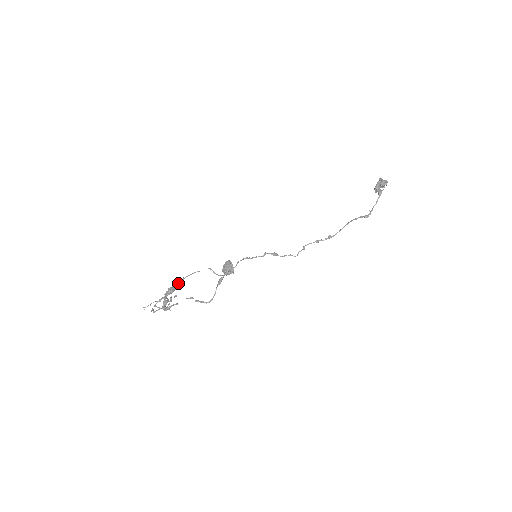
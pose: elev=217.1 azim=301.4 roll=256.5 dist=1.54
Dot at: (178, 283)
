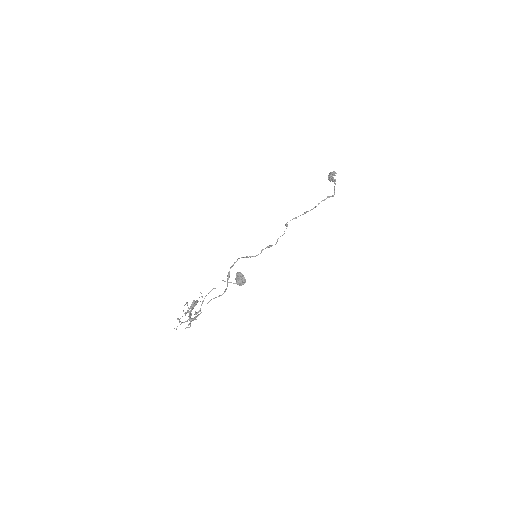
Dot at: (201, 305)
